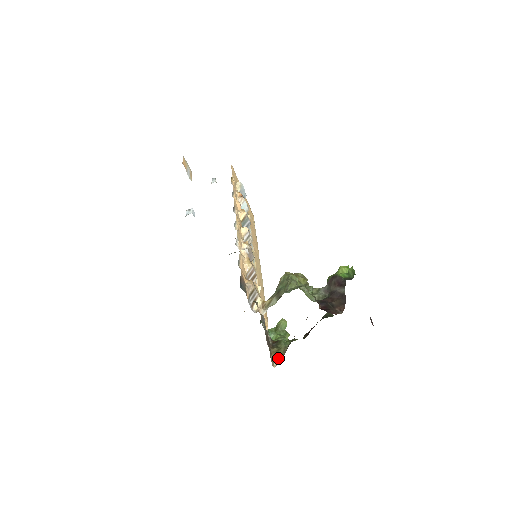
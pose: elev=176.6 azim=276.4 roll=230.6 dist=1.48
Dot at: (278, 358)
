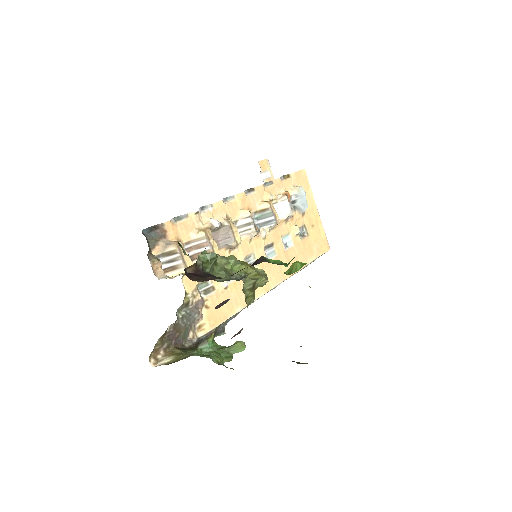
Dot at: (170, 361)
